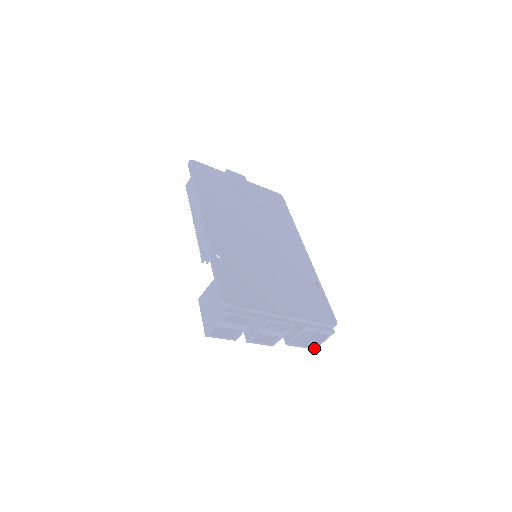
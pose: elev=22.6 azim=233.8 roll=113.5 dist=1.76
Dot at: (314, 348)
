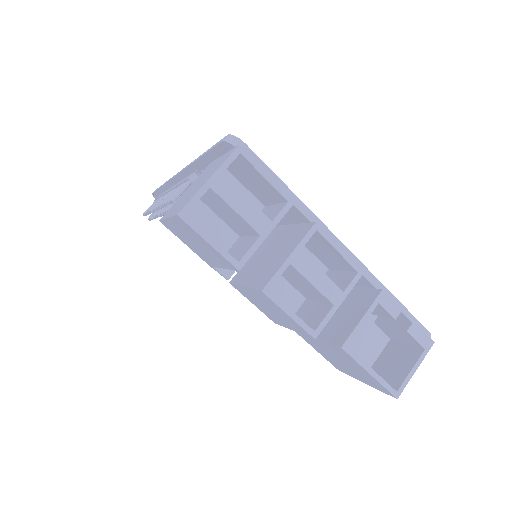
Dot at: (395, 392)
